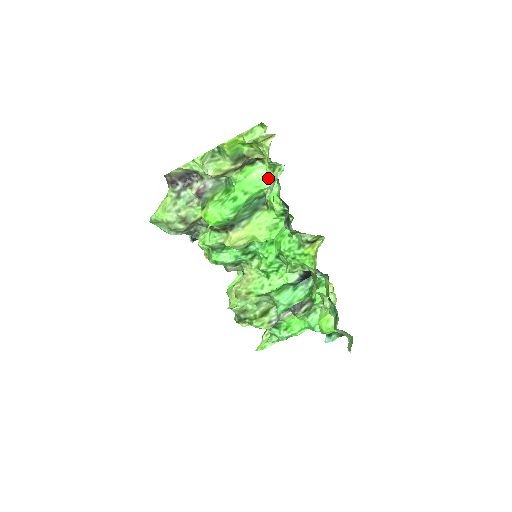
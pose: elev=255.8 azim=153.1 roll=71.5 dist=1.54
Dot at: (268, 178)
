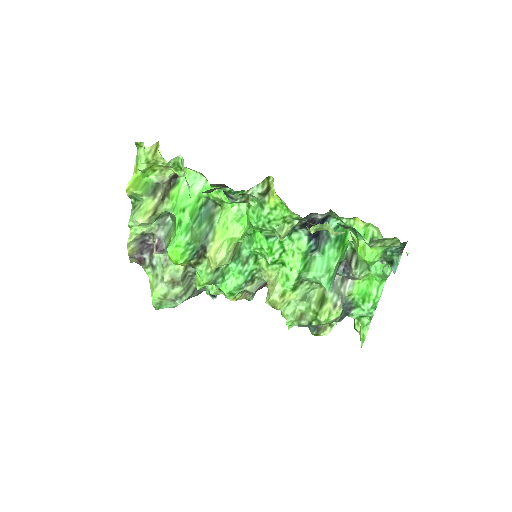
Dot at: (195, 182)
